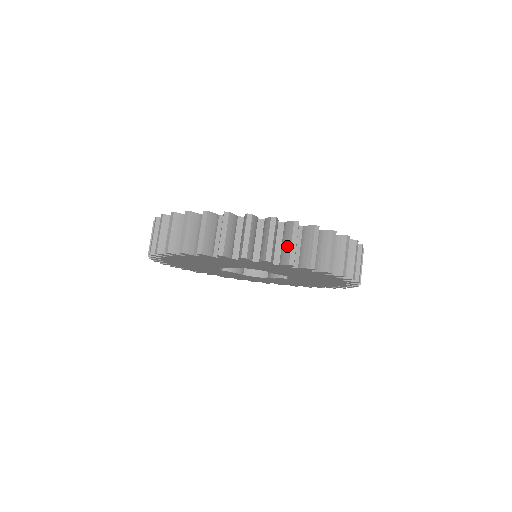
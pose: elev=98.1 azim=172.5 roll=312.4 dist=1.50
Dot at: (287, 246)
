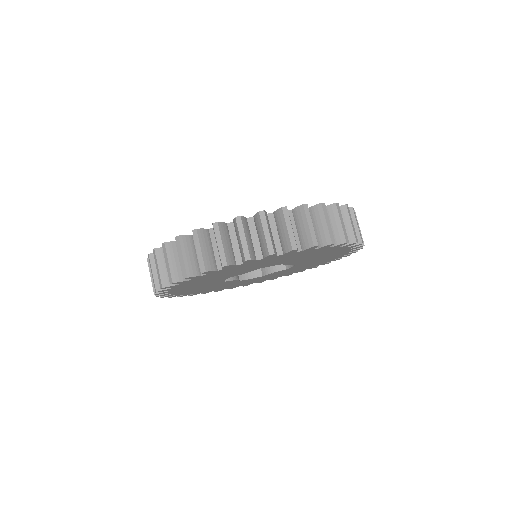
Dot at: (323, 228)
